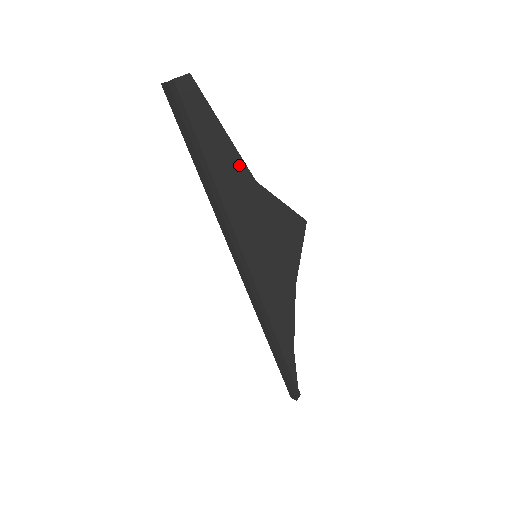
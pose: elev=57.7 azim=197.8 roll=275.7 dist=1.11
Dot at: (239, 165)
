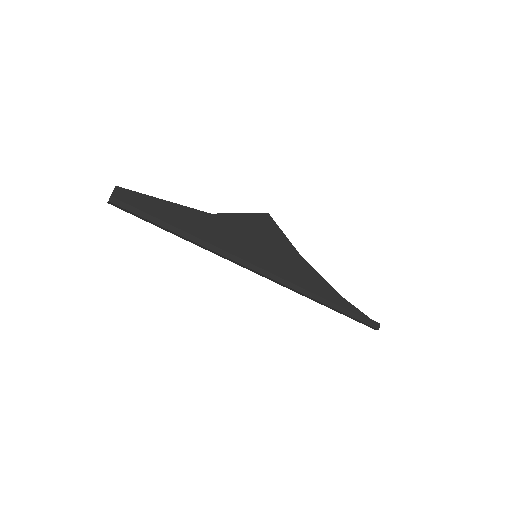
Dot at: (192, 212)
